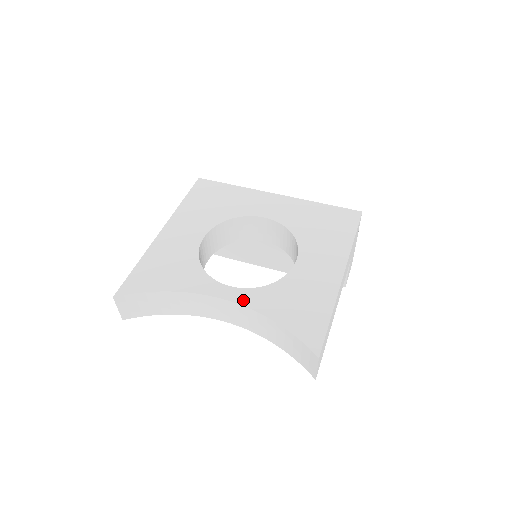
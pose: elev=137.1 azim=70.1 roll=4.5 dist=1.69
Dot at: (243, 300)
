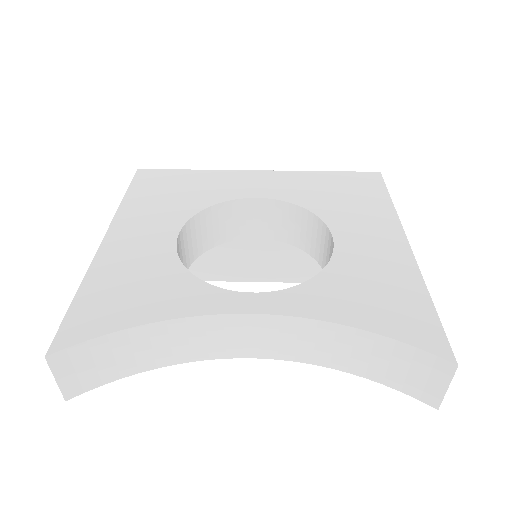
Dot at: (285, 308)
